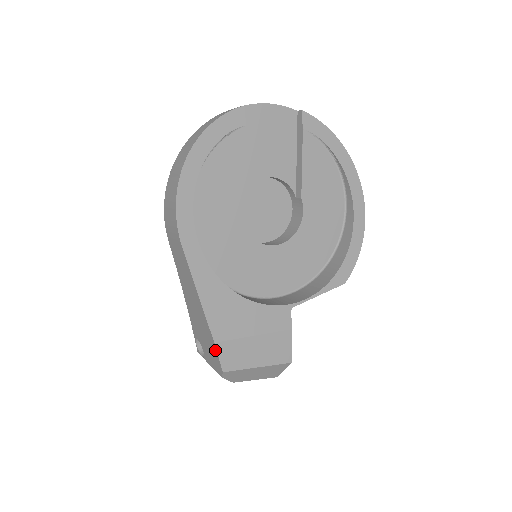
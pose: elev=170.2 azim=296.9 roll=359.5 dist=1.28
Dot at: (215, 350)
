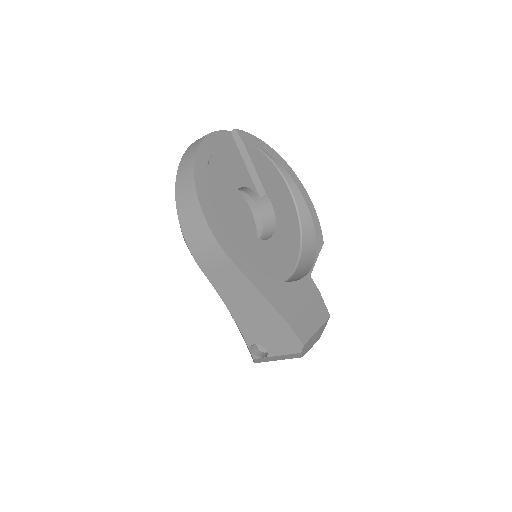
Dot at: (291, 332)
